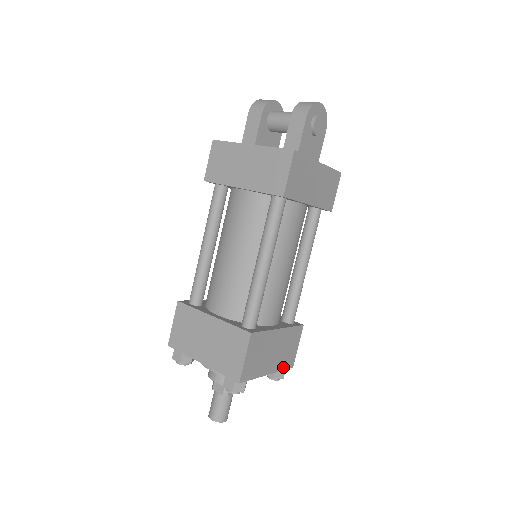
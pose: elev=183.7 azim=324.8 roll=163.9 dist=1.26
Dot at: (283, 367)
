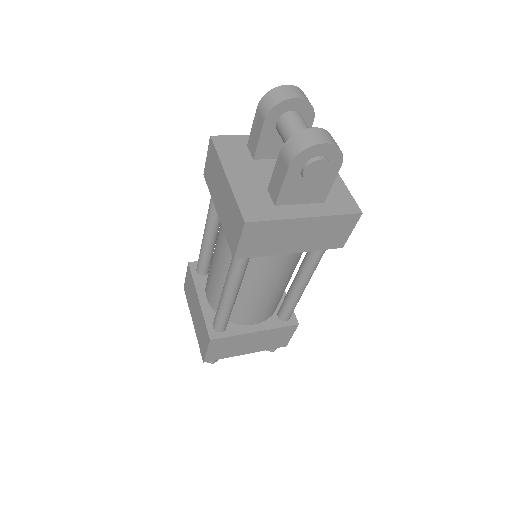
Dot at: (269, 348)
